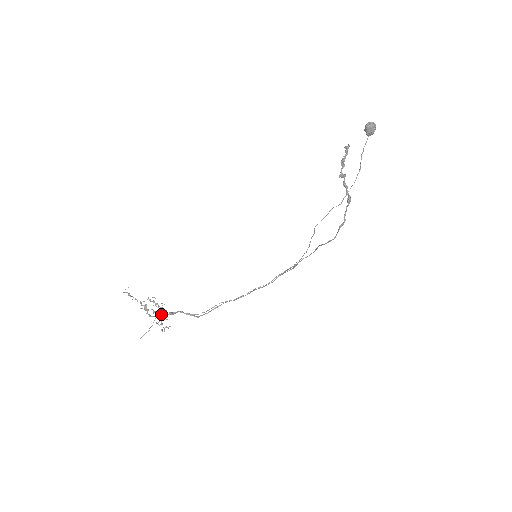
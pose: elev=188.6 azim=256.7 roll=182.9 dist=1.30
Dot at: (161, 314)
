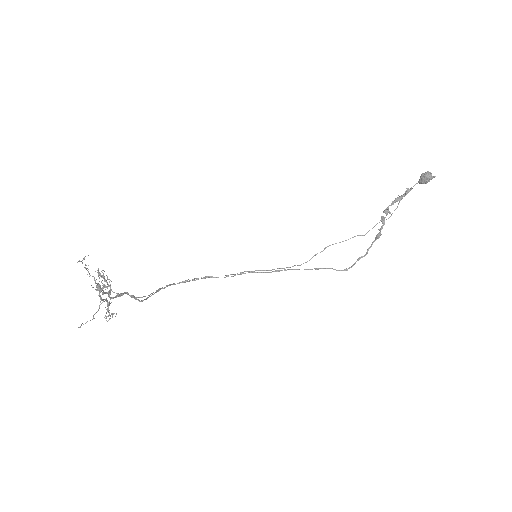
Dot at: (109, 296)
